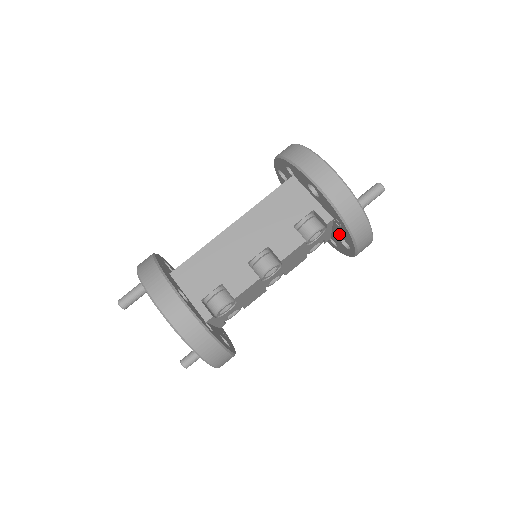
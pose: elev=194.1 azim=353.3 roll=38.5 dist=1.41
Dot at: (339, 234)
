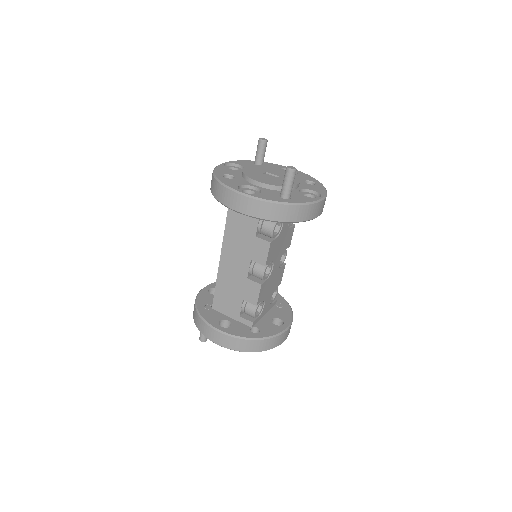
Dot at: occluded
